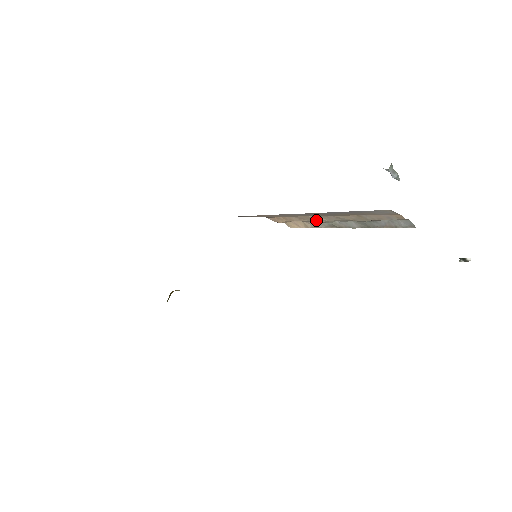
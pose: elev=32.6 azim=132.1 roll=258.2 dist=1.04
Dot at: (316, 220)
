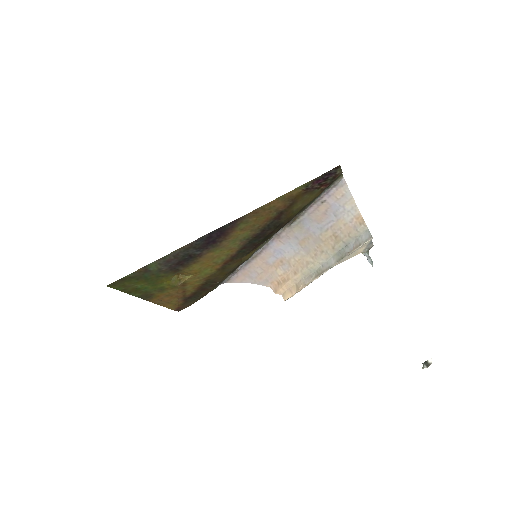
Dot at: (307, 266)
